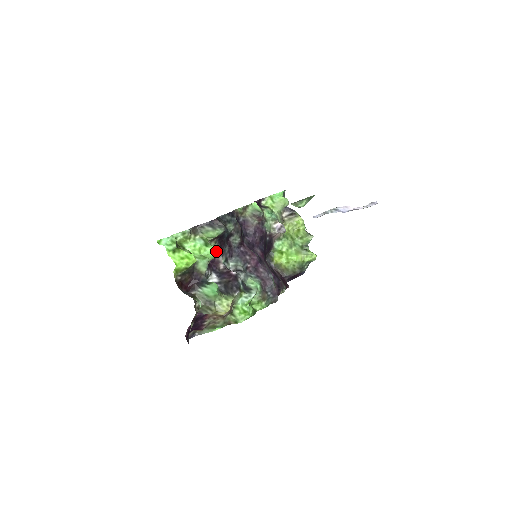
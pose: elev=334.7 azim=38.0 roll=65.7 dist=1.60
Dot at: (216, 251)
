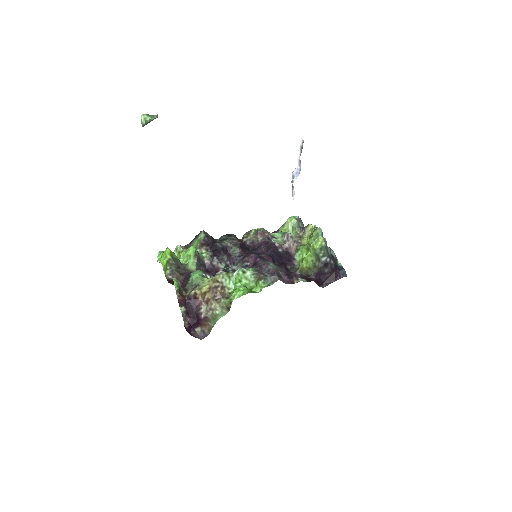
Dot at: (211, 258)
